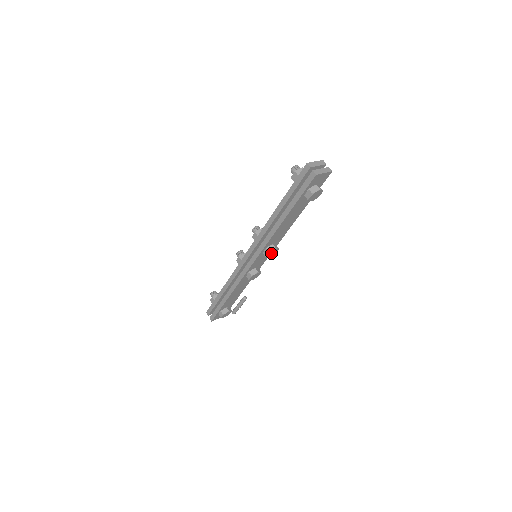
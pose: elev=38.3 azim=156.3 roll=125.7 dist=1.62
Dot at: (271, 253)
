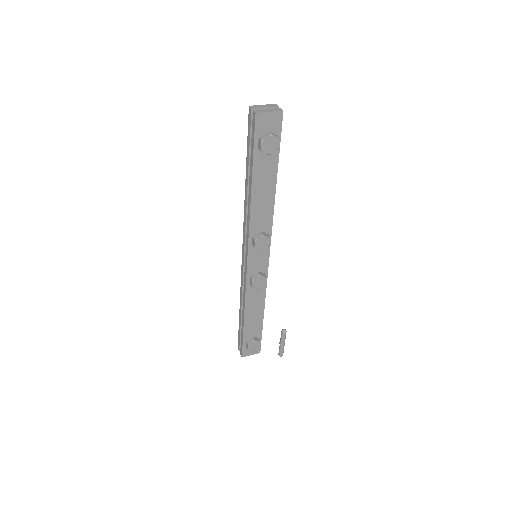
Dot at: (260, 243)
